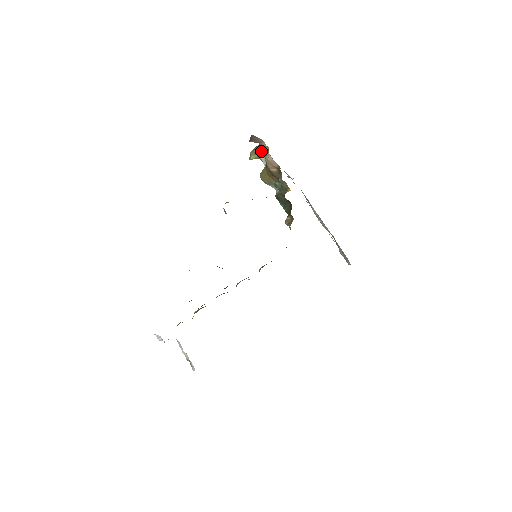
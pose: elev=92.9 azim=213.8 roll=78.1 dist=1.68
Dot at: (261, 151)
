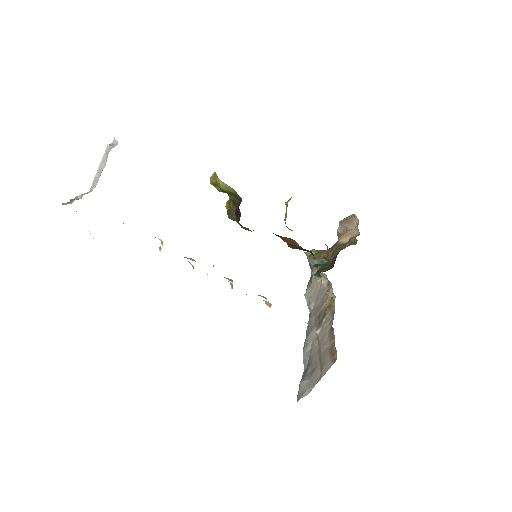
Dot at: occluded
